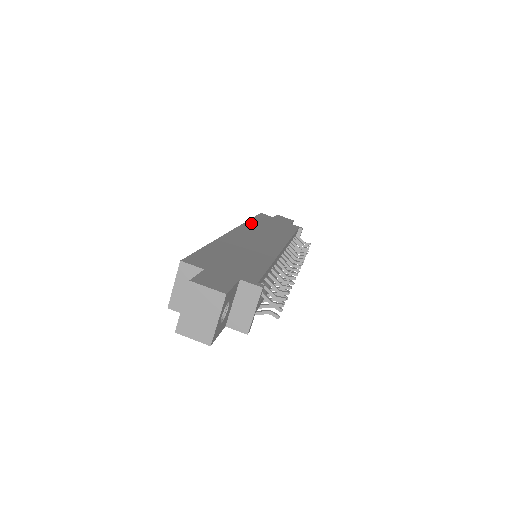
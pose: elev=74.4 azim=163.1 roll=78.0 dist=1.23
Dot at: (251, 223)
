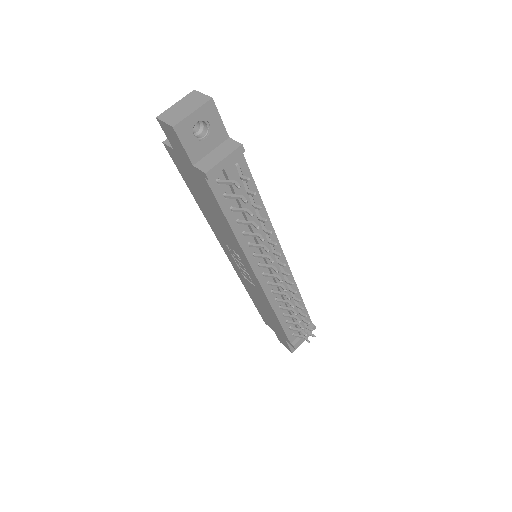
Dot at: occluded
